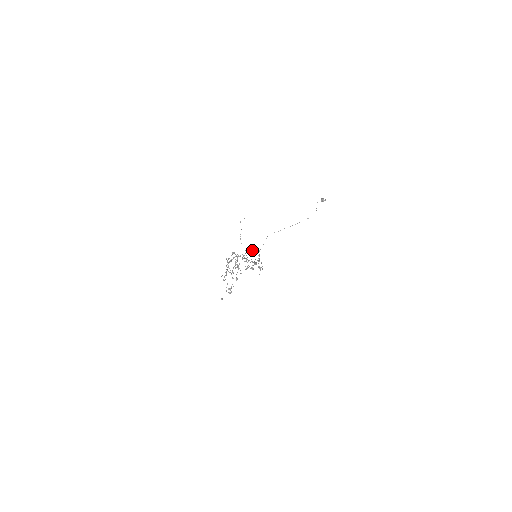
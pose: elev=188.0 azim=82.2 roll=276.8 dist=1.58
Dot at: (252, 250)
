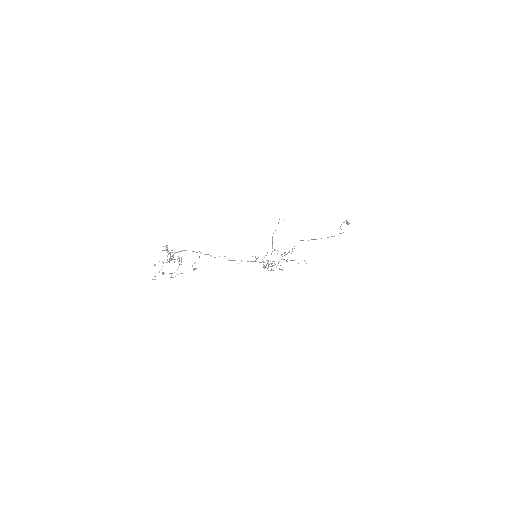
Dot at: occluded
